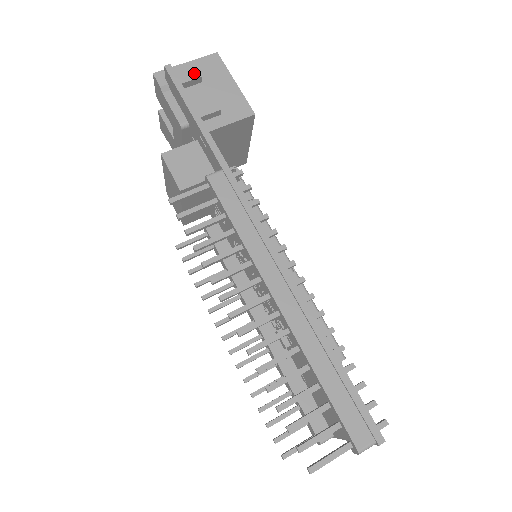
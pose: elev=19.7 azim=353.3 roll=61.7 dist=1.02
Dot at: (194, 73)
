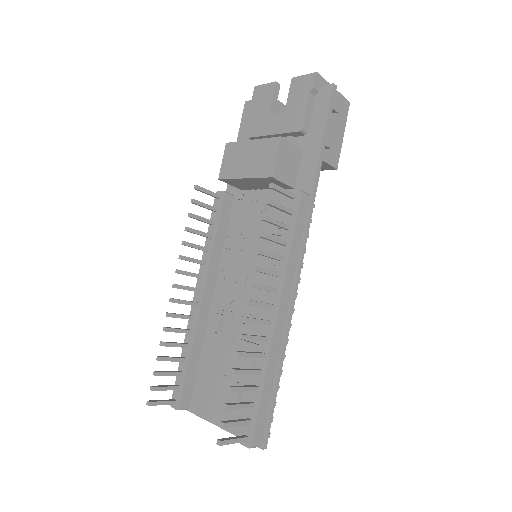
Dot at: (337, 105)
